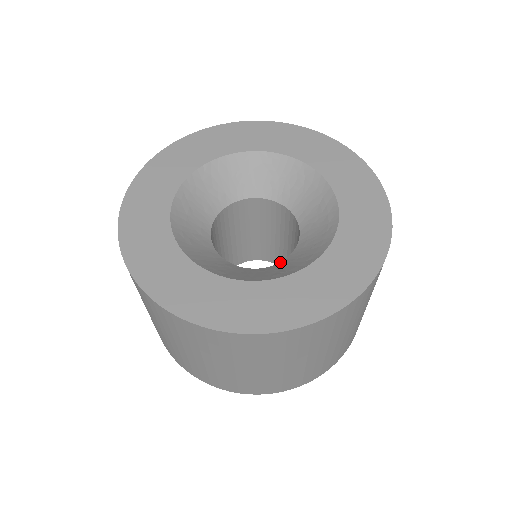
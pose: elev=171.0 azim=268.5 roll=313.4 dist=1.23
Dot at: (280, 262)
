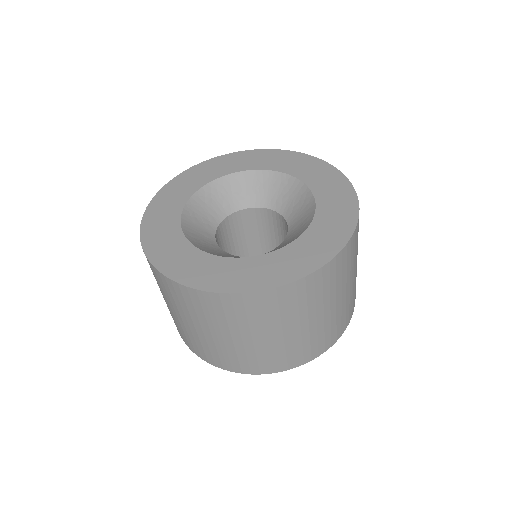
Dot at: occluded
